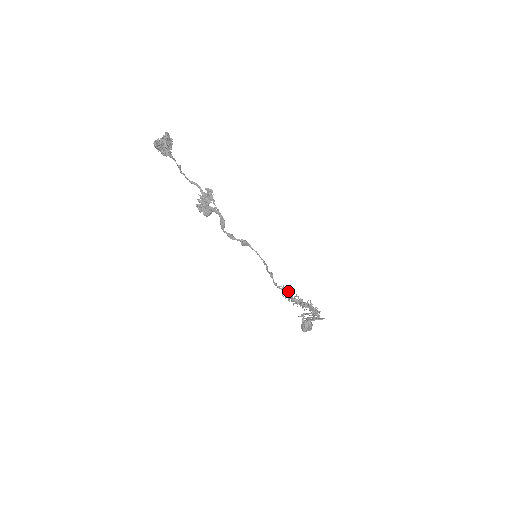
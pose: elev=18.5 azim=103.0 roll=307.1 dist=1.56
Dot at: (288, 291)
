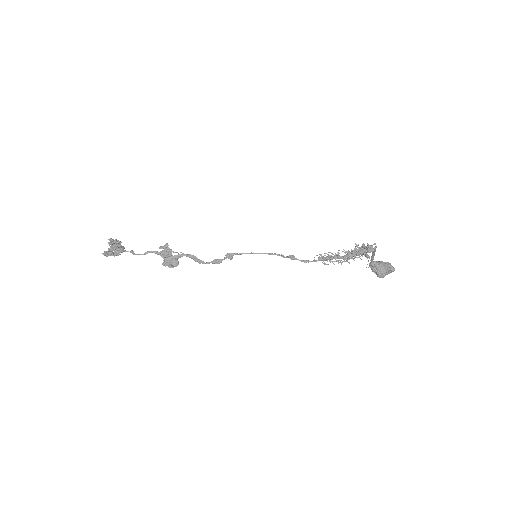
Dot at: (330, 256)
